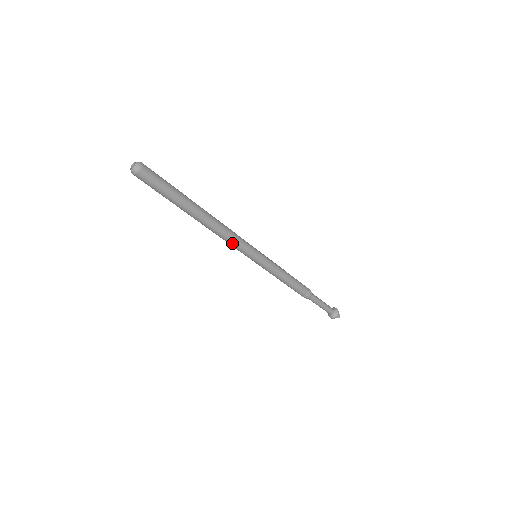
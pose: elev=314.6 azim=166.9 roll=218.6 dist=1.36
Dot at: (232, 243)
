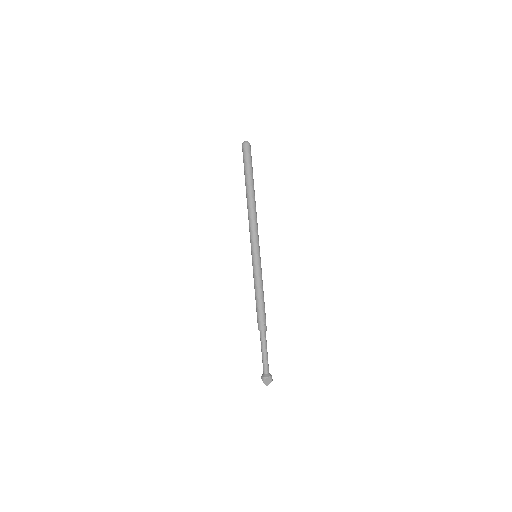
Dot at: (256, 228)
